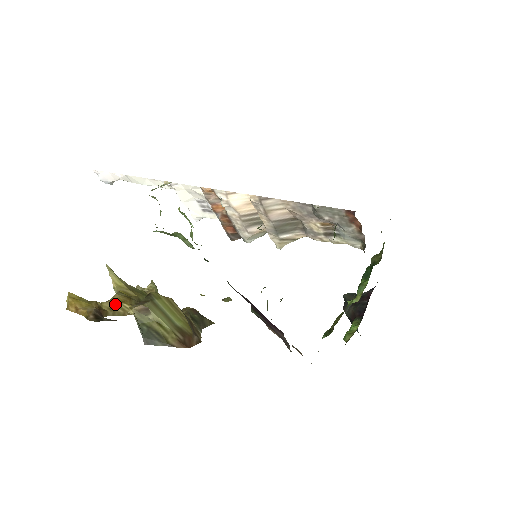
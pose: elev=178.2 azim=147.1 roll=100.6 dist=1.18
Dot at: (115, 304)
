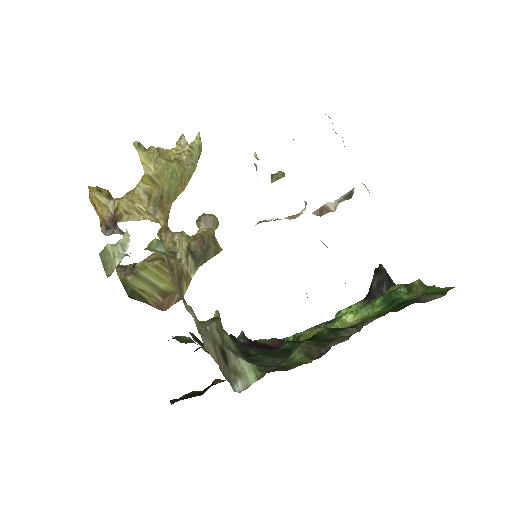
Dot at: (132, 206)
